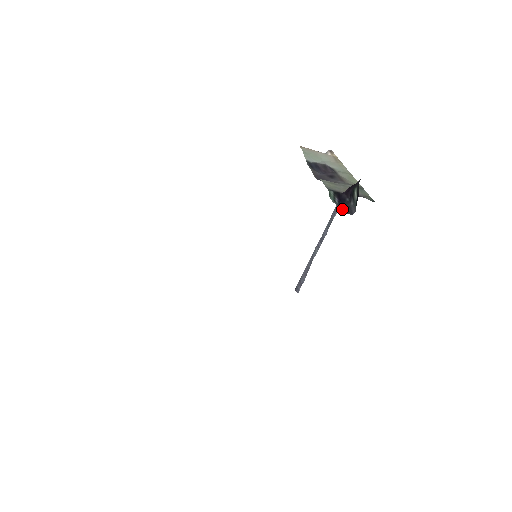
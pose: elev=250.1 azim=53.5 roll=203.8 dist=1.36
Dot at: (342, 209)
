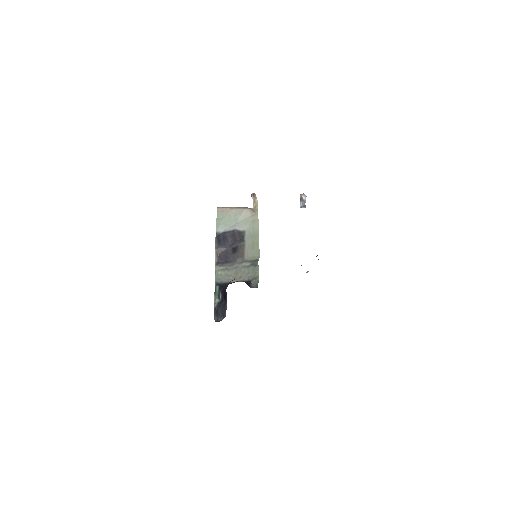
Dot at: (217, 313)
